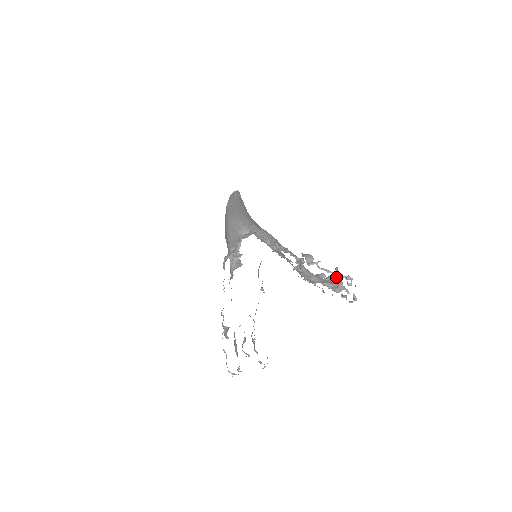
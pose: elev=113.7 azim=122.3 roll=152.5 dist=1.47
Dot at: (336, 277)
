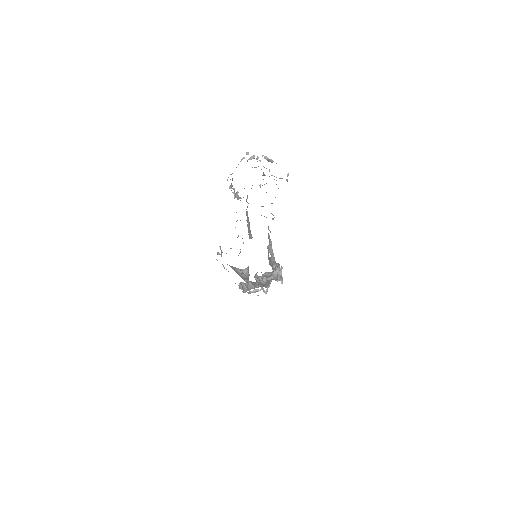
Dot at: occluded
